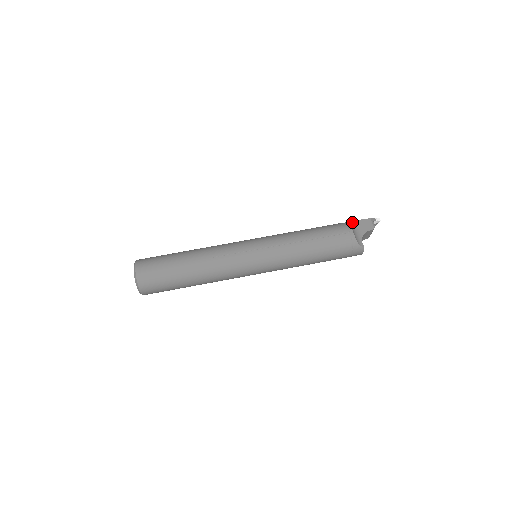
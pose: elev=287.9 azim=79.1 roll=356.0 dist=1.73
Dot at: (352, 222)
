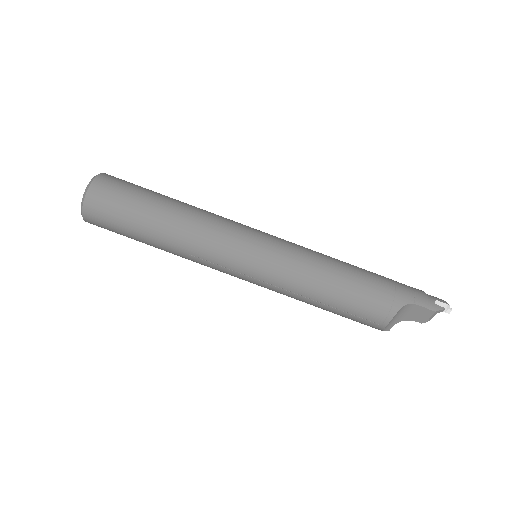
Dot at: (404, 306)
